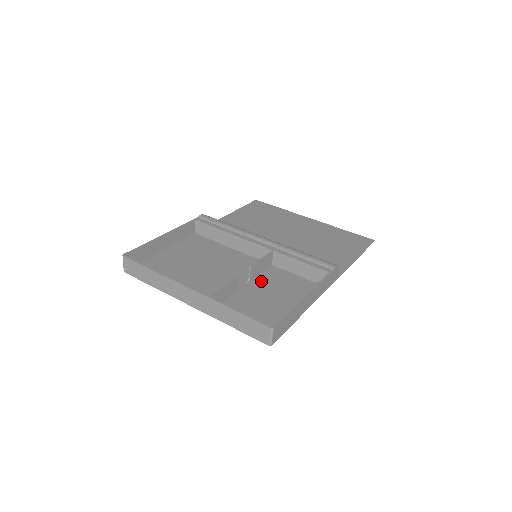
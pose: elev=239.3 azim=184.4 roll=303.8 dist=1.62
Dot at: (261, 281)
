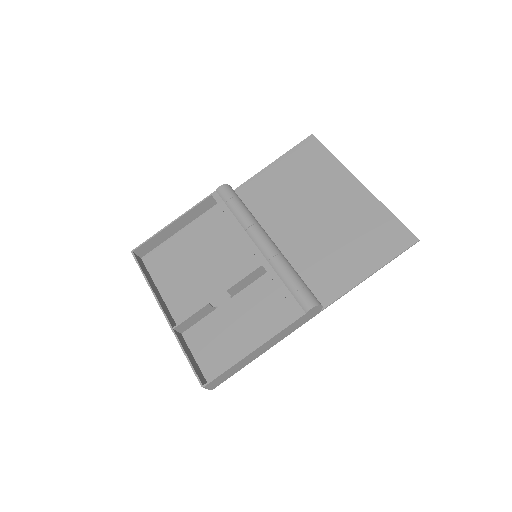
Dot at: (243, 298)
